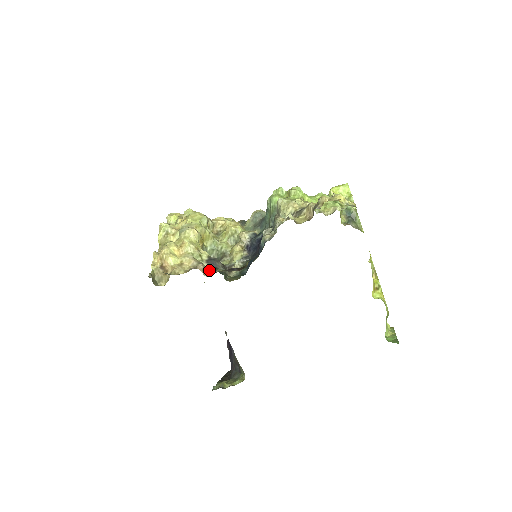
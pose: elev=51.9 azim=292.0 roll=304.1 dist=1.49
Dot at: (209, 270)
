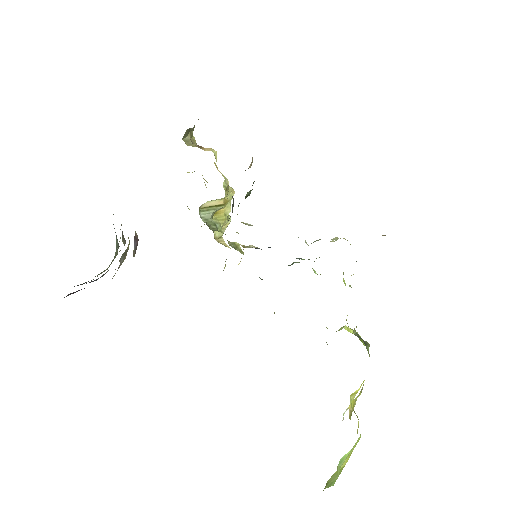
Dot at: occluded
